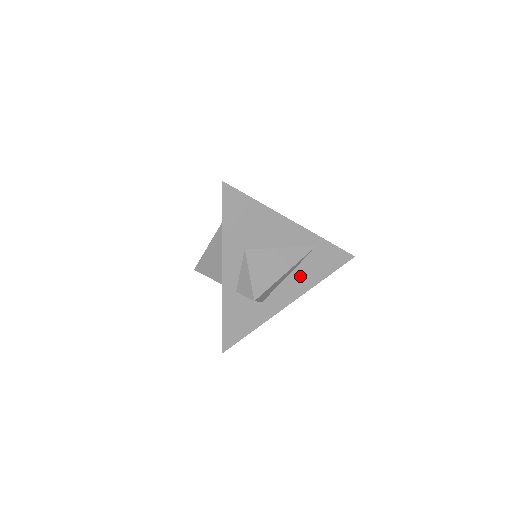
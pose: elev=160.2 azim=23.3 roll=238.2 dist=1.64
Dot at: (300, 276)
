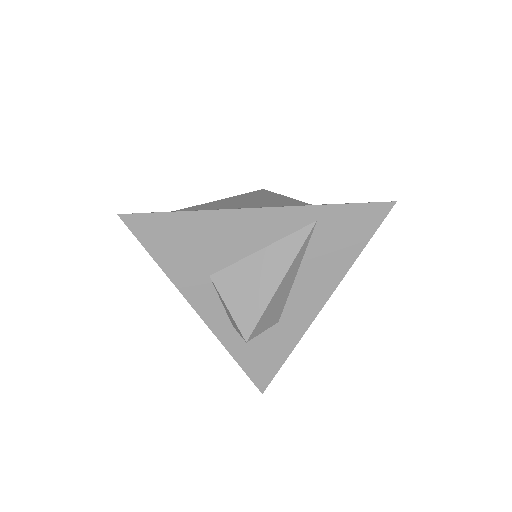
Dot at: (316, 269)
